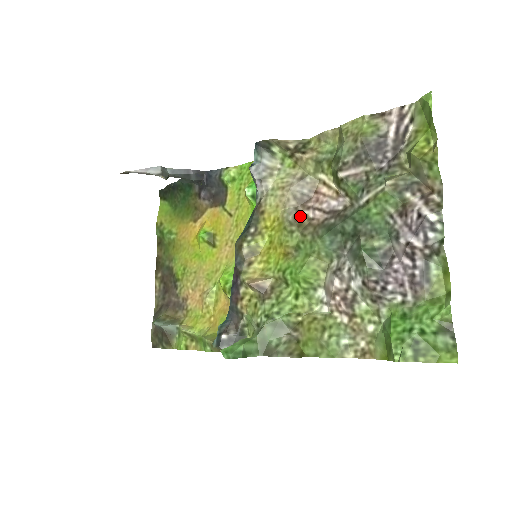
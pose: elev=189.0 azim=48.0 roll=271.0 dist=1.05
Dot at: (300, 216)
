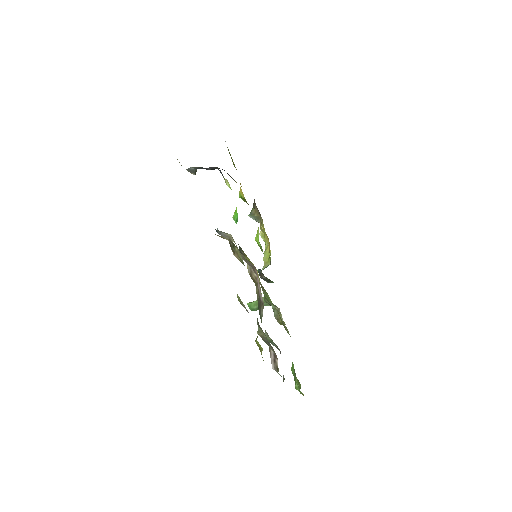
Dot at: (253, 276)
